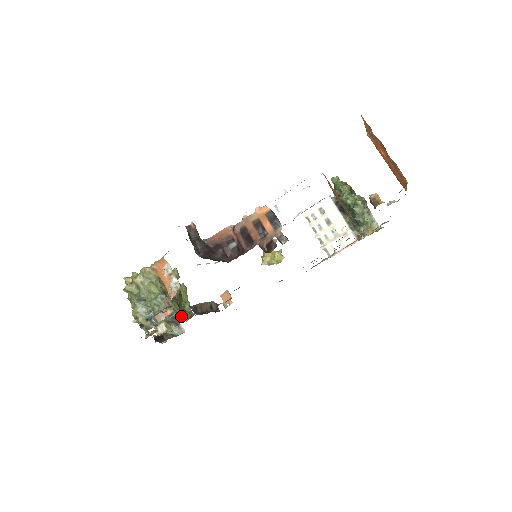
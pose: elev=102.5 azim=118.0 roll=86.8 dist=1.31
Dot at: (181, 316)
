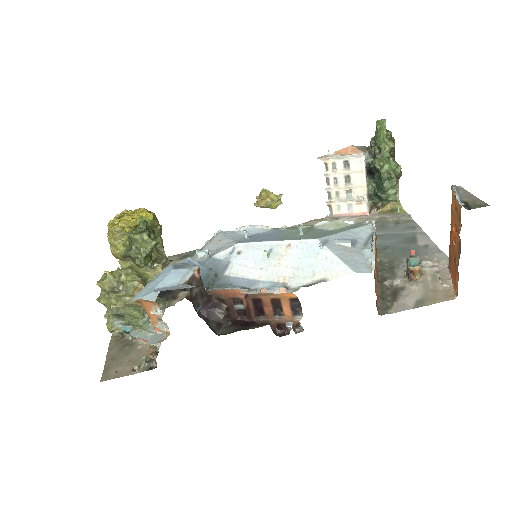
Dot at: (152, 265)
